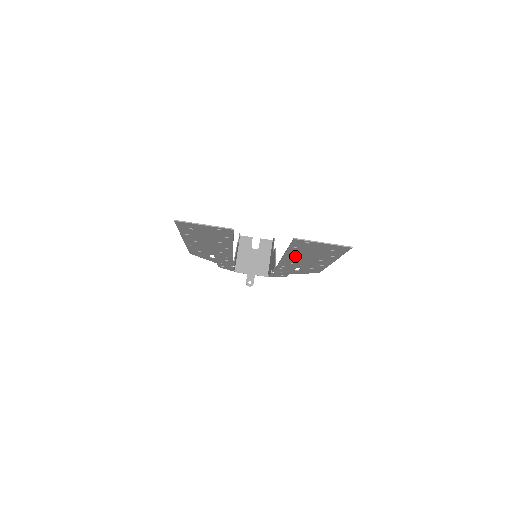
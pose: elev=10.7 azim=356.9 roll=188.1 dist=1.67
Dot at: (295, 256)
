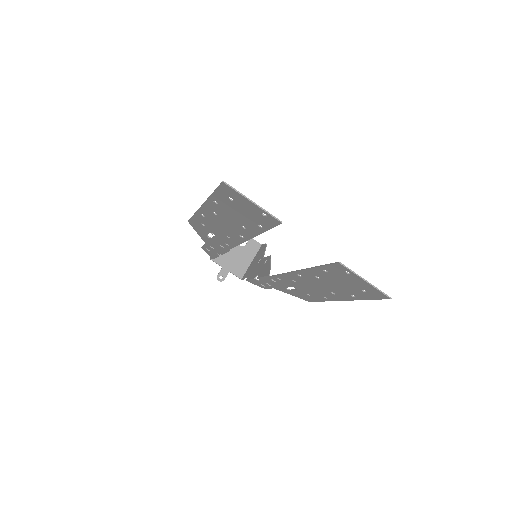
Dot at: (310, 277)
